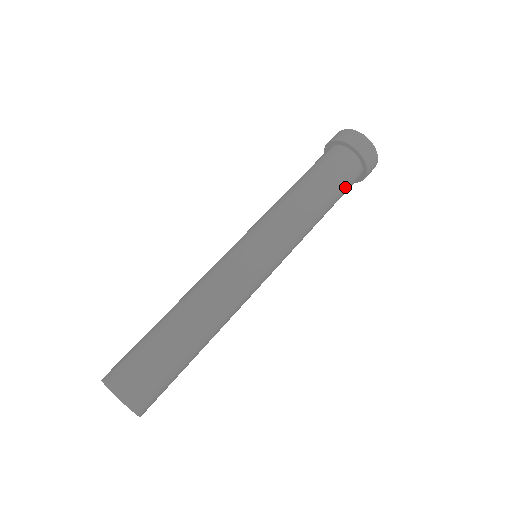
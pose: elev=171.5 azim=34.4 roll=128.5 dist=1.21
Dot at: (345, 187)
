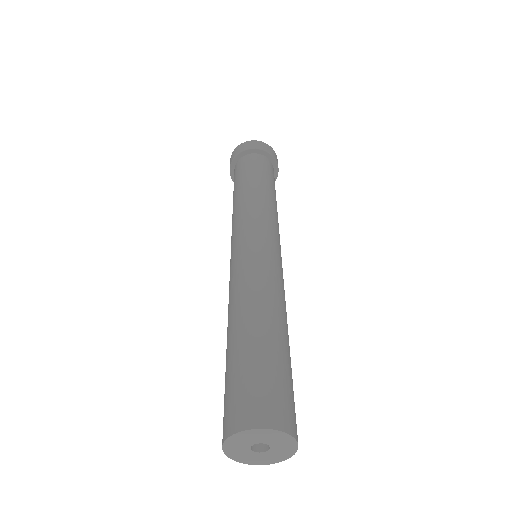
Dot at: occluded
